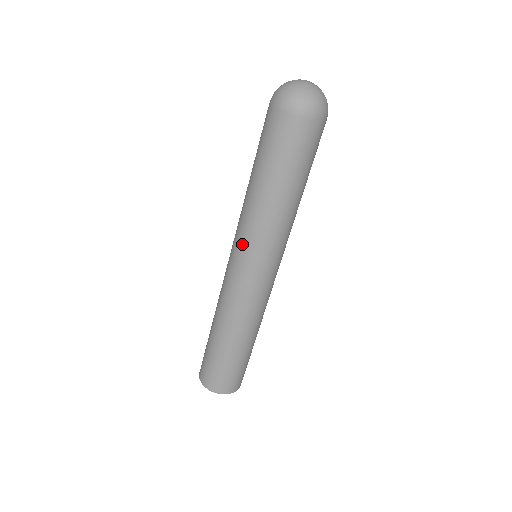
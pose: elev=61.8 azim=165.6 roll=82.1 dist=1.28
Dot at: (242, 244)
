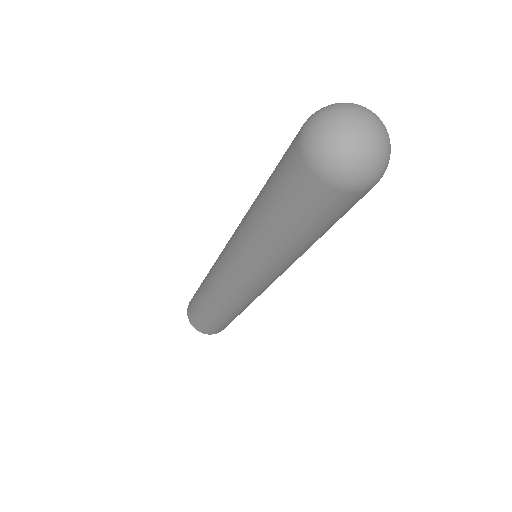
Dot at: (232, 245)
